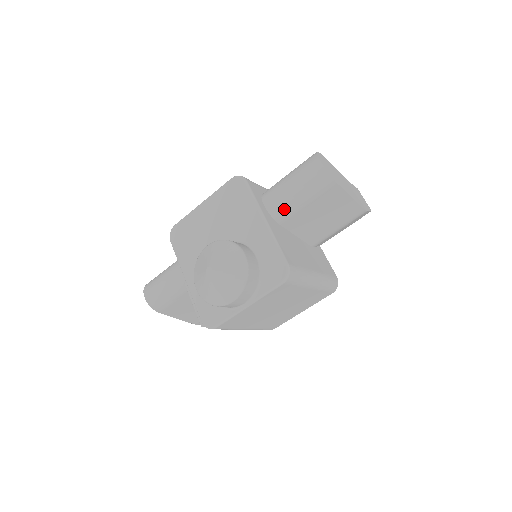
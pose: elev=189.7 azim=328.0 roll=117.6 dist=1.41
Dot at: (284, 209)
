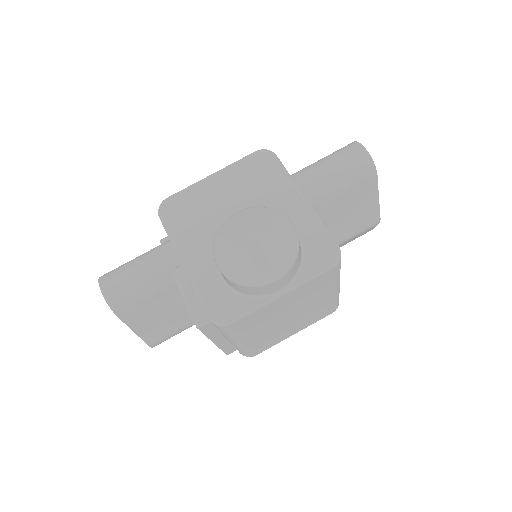
Dot at: (318, 193)
